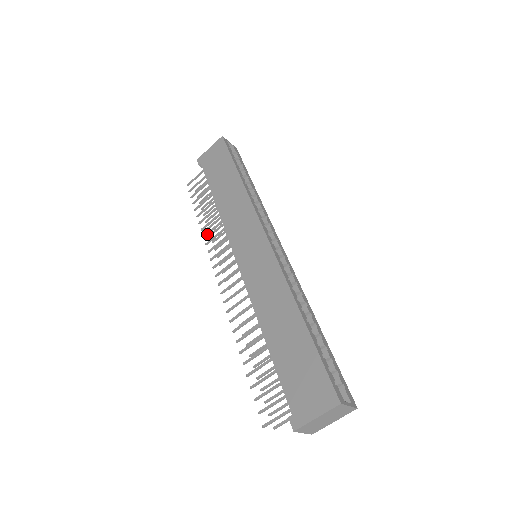
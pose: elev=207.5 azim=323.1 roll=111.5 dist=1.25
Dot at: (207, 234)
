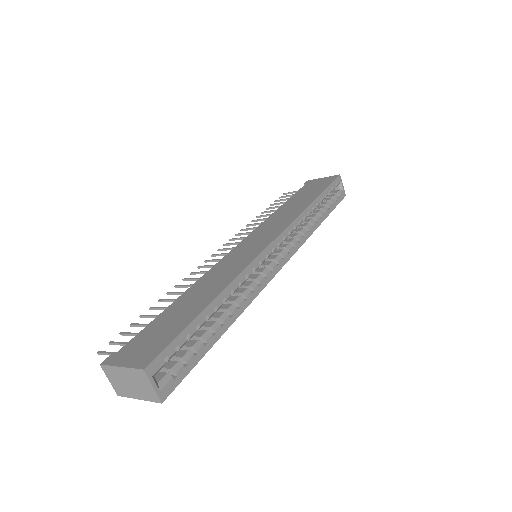
Dot at: (251, 225)
